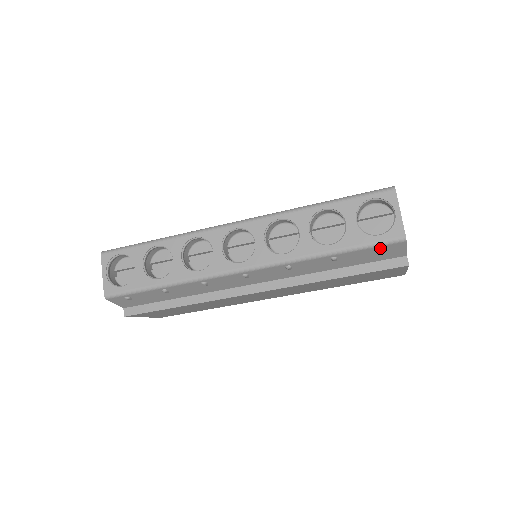
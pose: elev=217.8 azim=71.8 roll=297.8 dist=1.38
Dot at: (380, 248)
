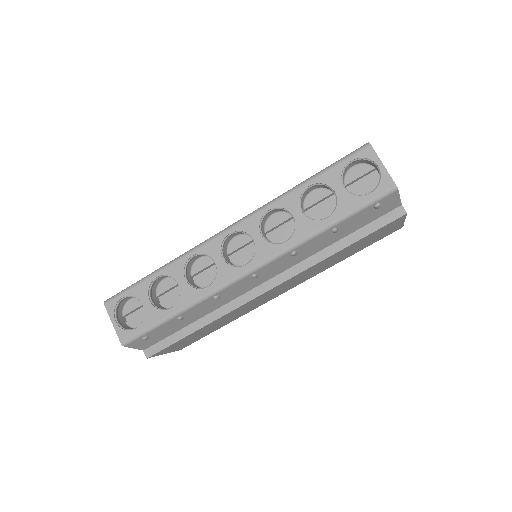
Dot at: (375, 205)
